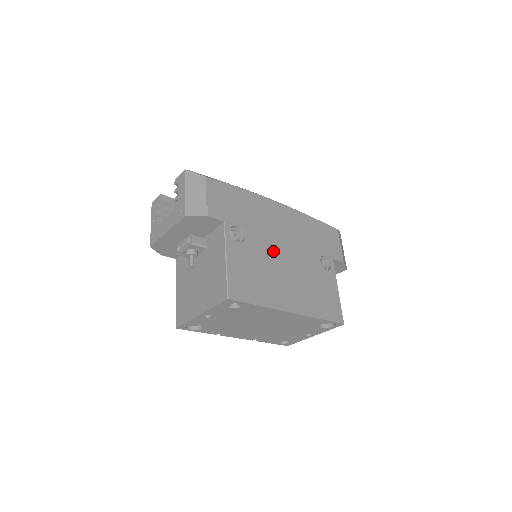
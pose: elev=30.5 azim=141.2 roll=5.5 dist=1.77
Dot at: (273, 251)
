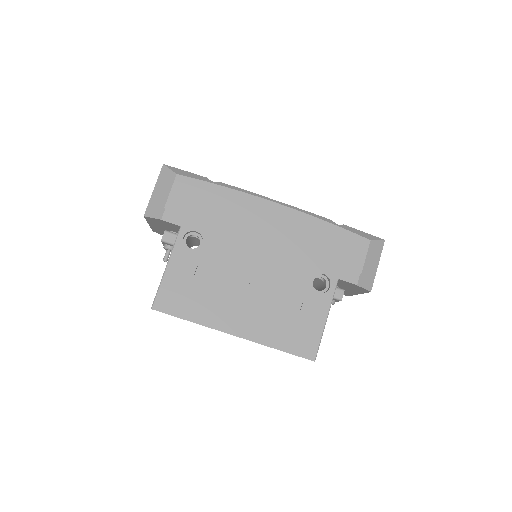
Dot at: (238, 263)
